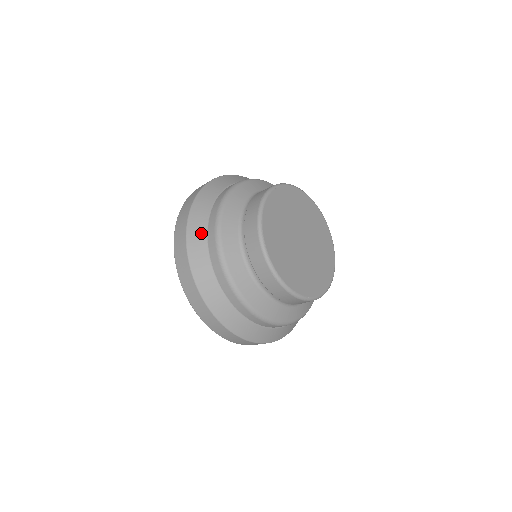
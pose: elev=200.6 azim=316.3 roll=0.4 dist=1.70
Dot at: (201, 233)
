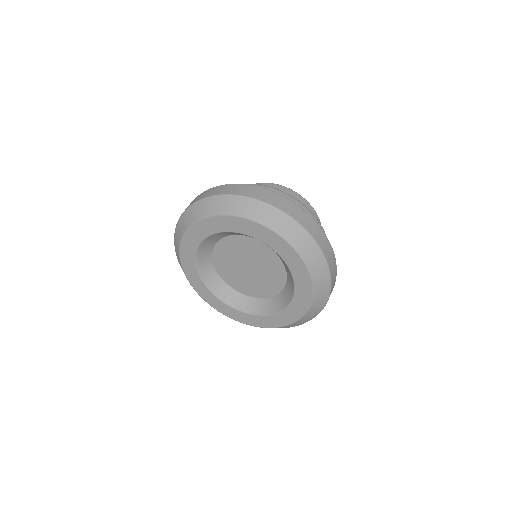
Dot at: occluded
